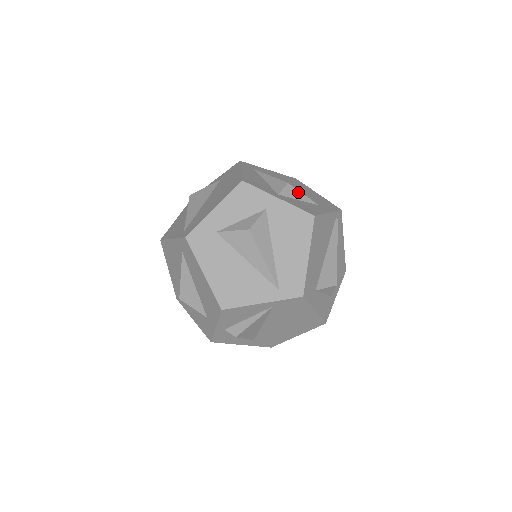
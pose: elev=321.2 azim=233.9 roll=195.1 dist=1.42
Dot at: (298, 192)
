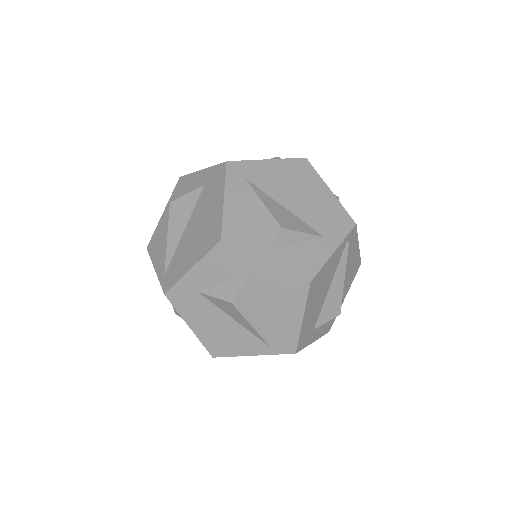
Dot at: (295, 233)
